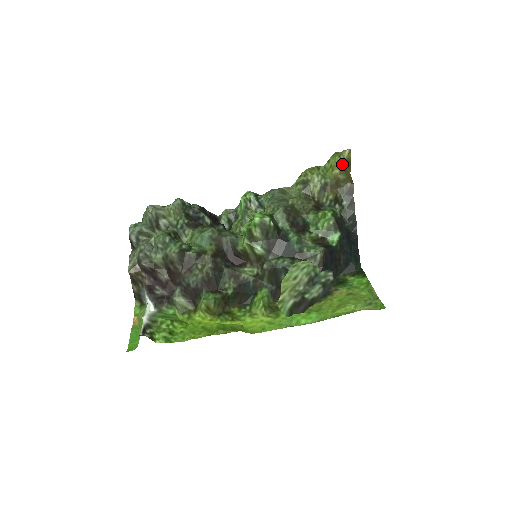
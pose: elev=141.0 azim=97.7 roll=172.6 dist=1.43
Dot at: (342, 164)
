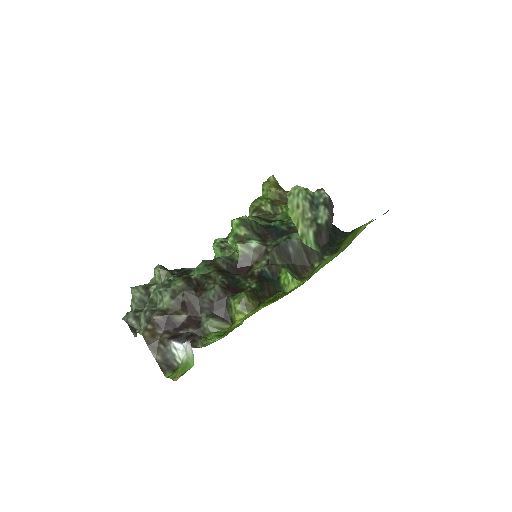
Dot at: (274, 185)
